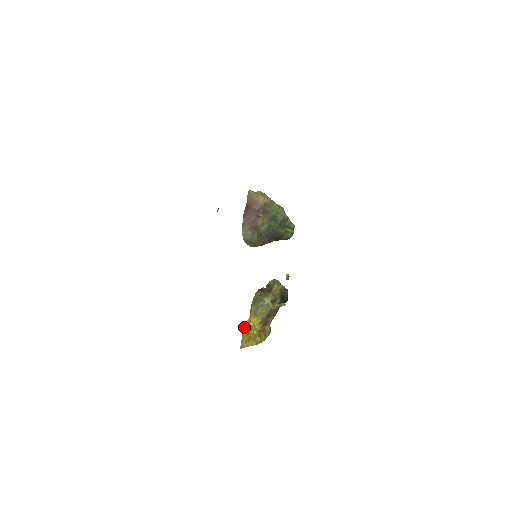
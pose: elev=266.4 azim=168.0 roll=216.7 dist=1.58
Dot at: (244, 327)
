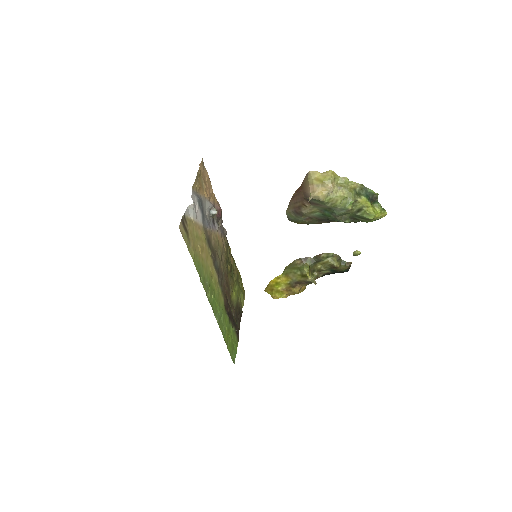
Dot at: occluded
